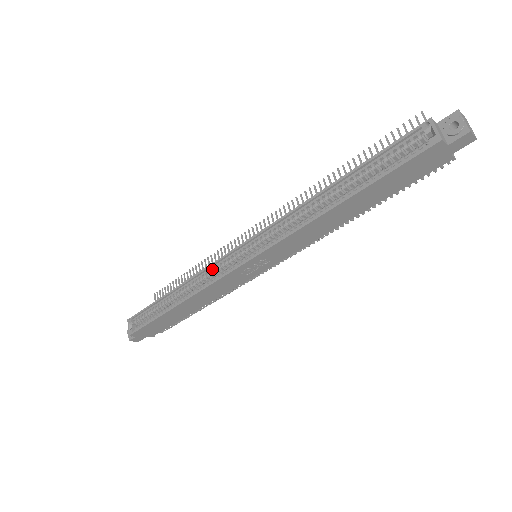
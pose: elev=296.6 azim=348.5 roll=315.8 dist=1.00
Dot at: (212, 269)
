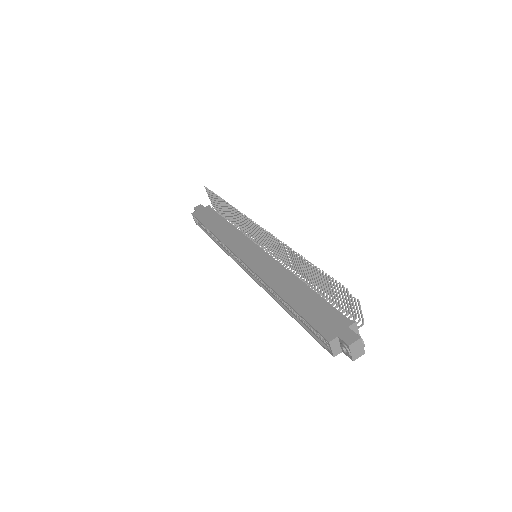
Dot at: occluded
